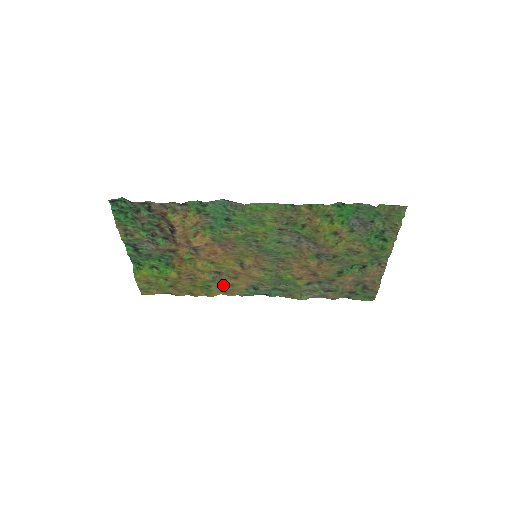
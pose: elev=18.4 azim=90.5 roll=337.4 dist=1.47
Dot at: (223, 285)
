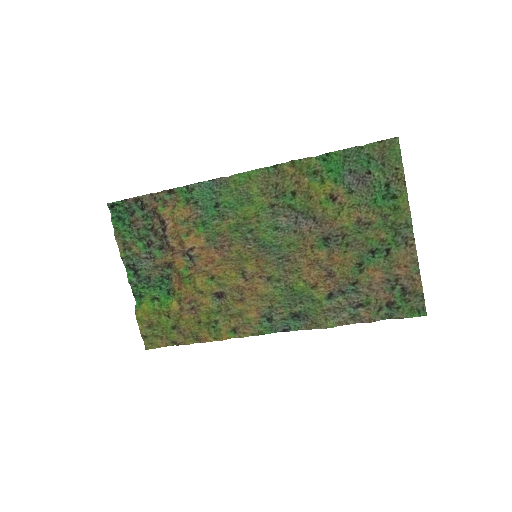
Dot at: (231, 317)
